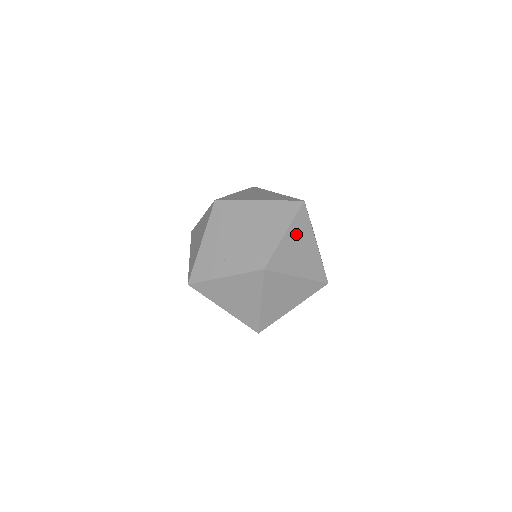
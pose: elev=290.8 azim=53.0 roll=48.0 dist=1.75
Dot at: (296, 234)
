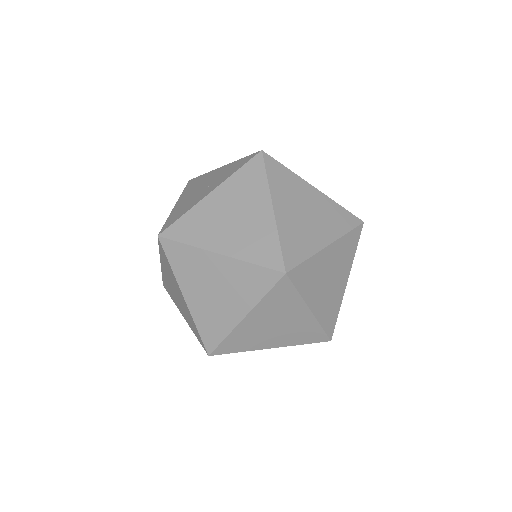
Dot at: occluded
